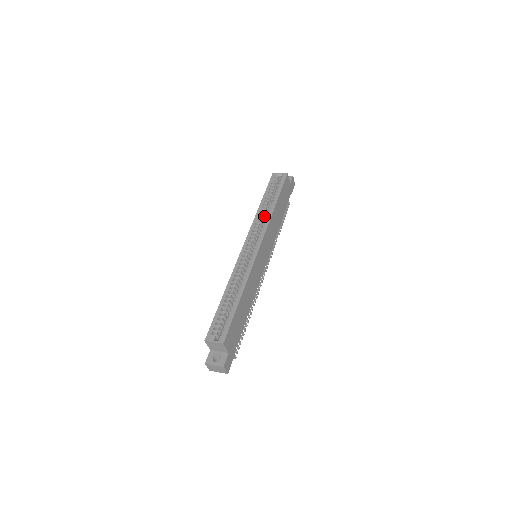
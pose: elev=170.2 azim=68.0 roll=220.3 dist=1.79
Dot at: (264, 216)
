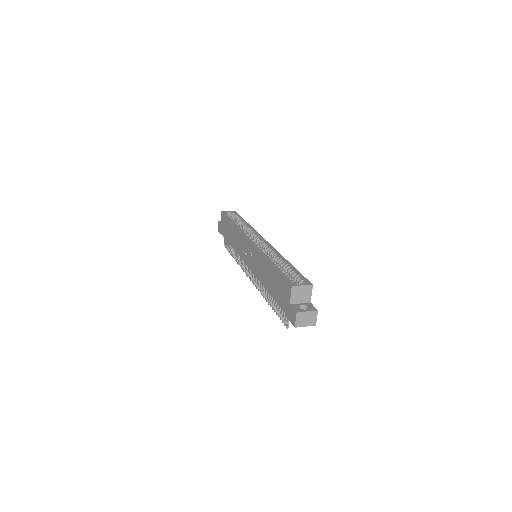
Dot at: occluded
